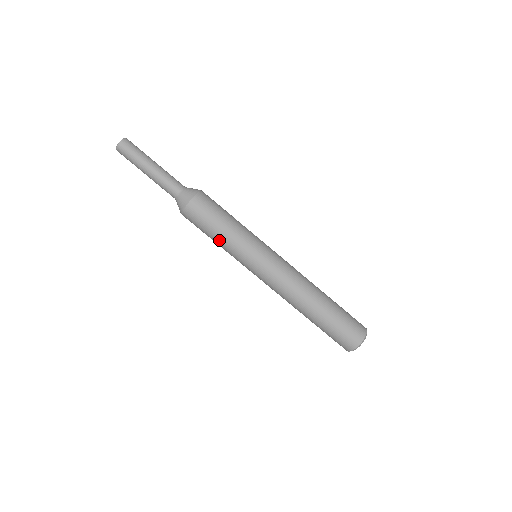
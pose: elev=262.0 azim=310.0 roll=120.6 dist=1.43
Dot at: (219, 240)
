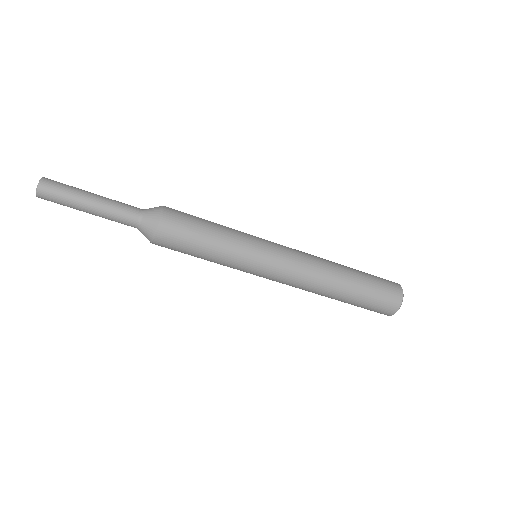
Dot at: occluded
